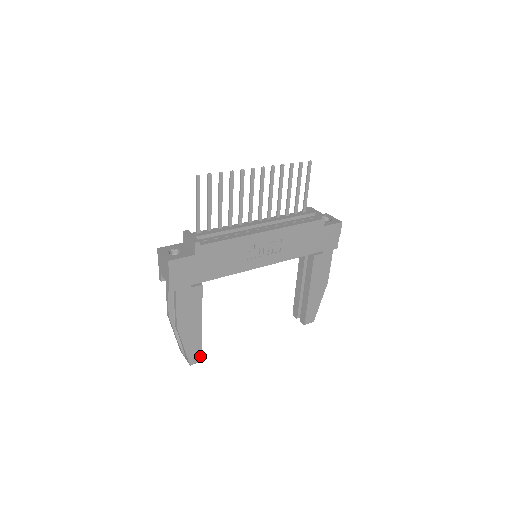
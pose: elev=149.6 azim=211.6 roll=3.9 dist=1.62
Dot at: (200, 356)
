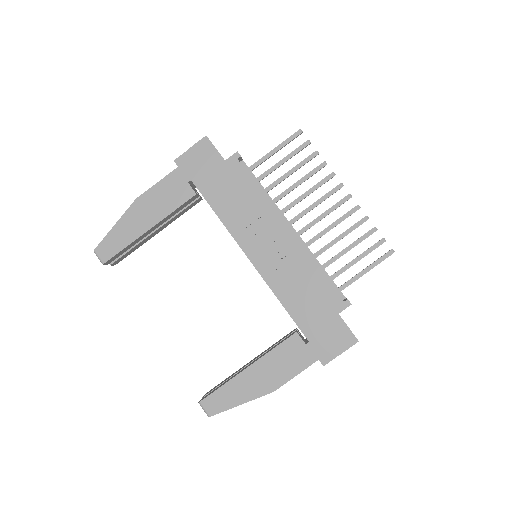
Dot at: (109, 256)
